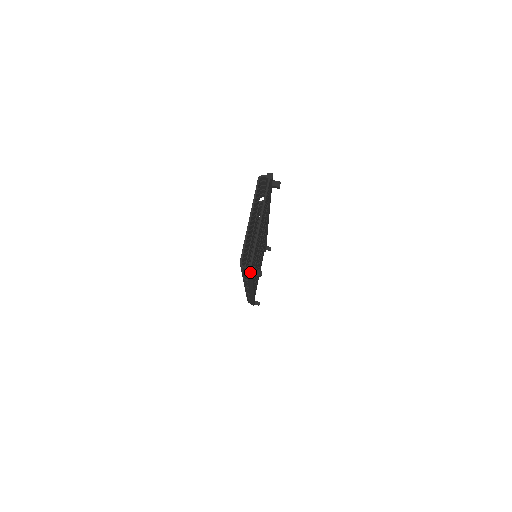
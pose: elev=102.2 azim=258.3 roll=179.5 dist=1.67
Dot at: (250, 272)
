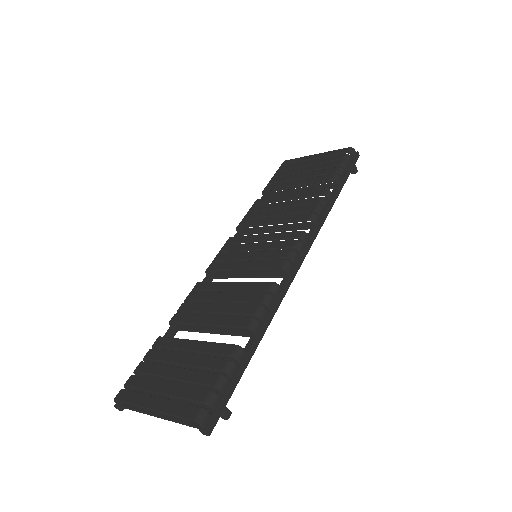
Dot at: (121, 403)
